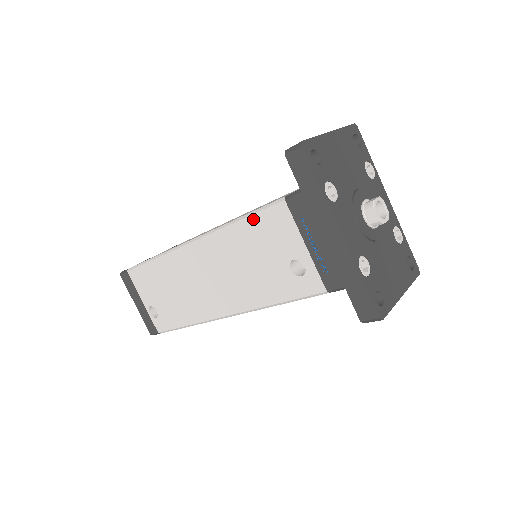
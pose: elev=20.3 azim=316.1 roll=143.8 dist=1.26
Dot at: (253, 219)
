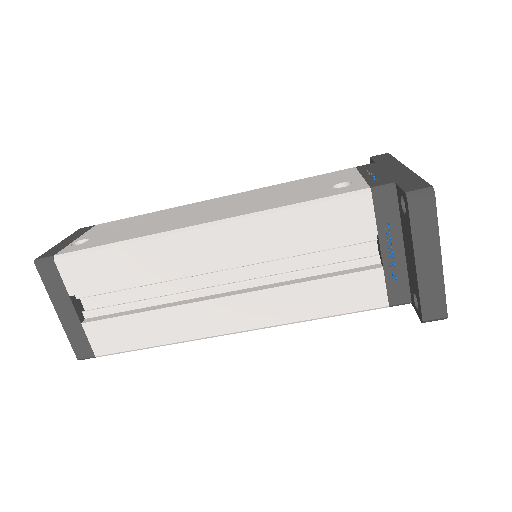
Dot at: (312, 177)
